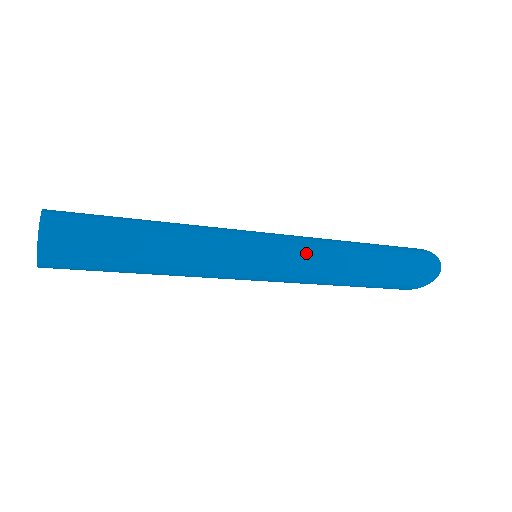
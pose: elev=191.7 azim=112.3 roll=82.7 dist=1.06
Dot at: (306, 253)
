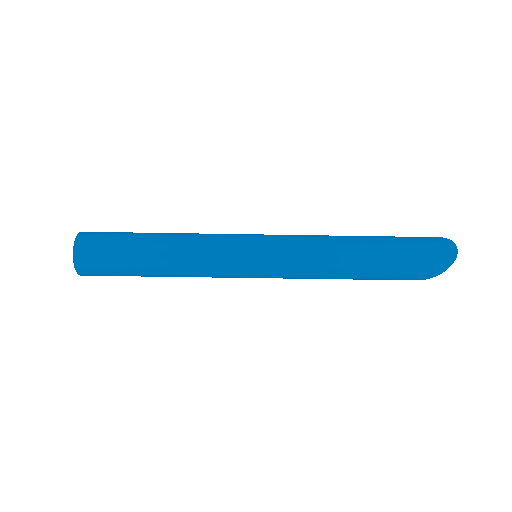
Dot at: (297, 247)
